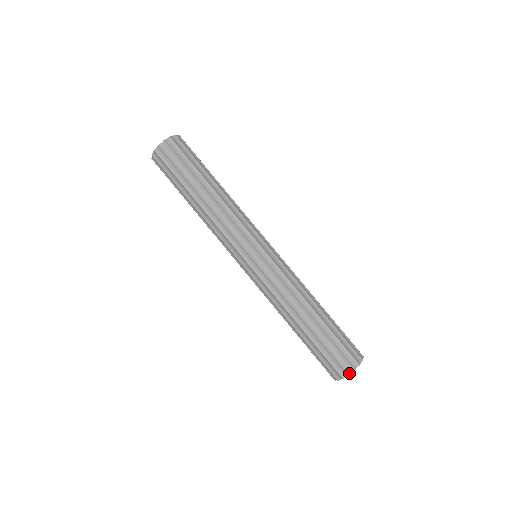
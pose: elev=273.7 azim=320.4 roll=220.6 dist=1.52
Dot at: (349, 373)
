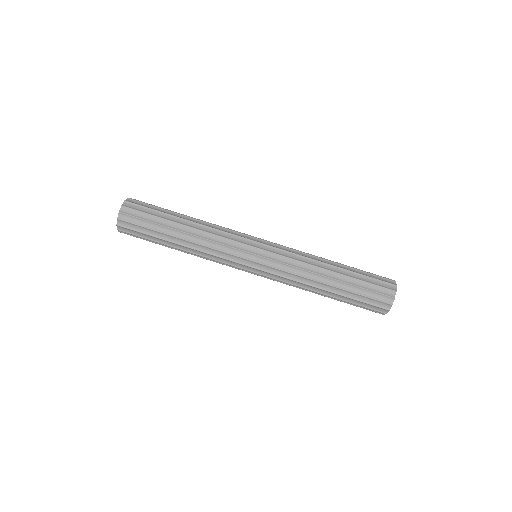
Dot at: (392, 303)
